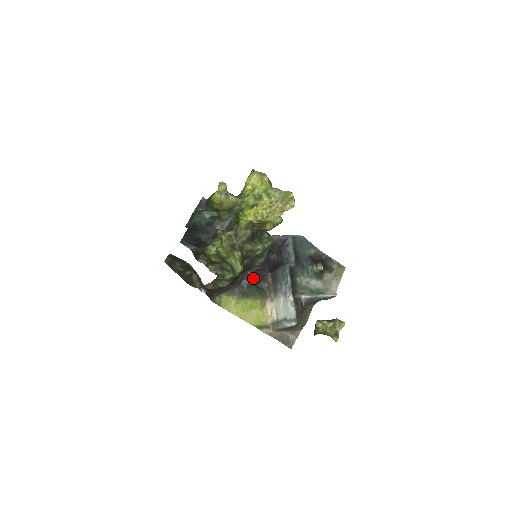
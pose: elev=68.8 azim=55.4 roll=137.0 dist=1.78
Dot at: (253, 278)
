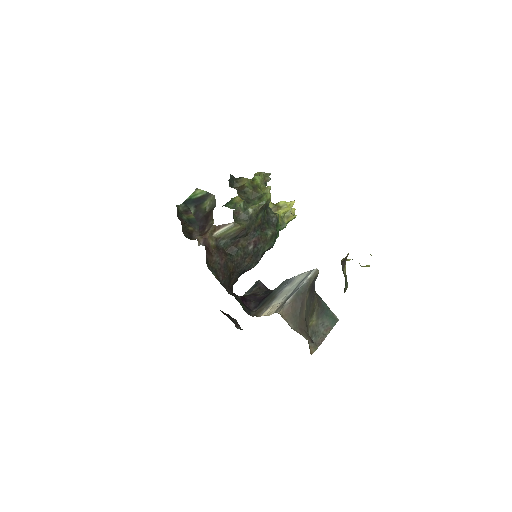
Dot at: (239, 300)
